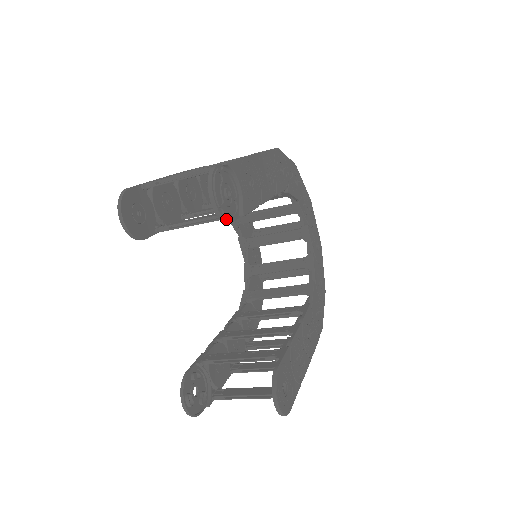
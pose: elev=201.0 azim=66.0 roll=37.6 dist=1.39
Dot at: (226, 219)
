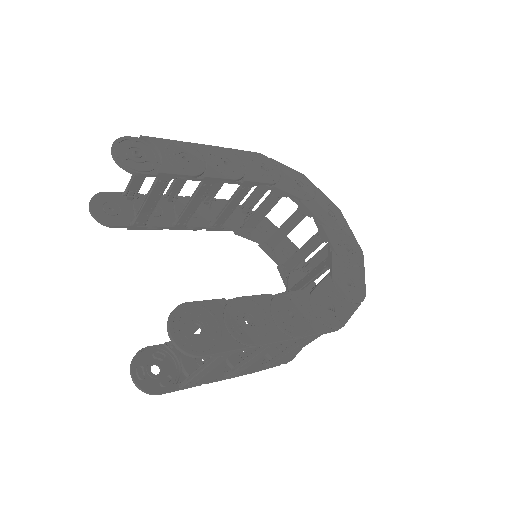
Dot at: (128, 168)
